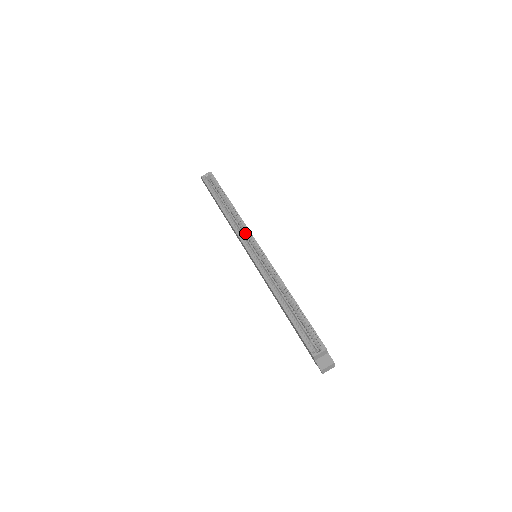
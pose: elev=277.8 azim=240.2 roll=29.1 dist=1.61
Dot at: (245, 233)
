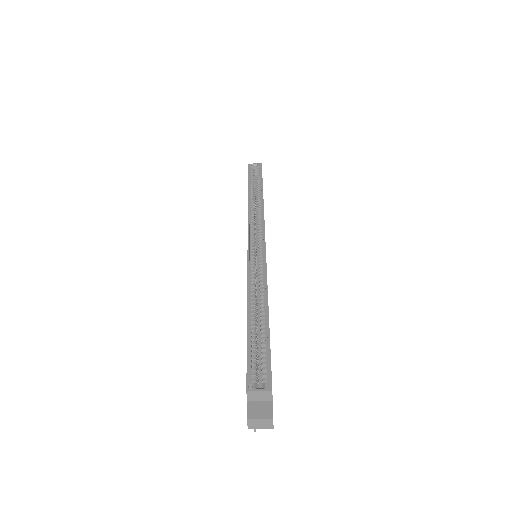
Dot at: (258, 226)
